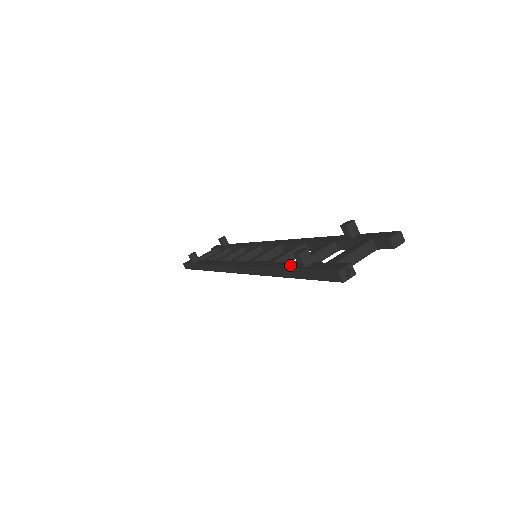
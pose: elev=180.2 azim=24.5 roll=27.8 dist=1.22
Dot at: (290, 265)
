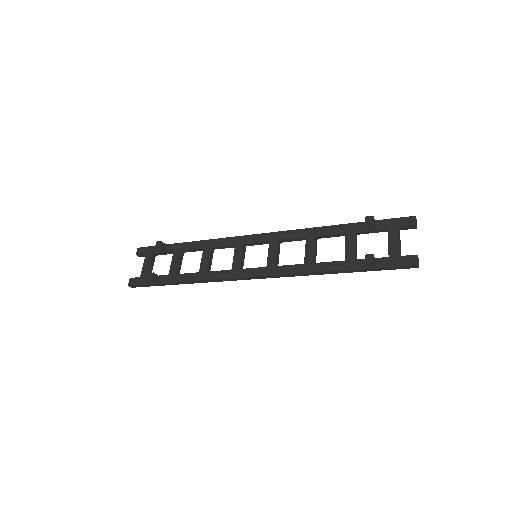
Dot at: (349, 265)
